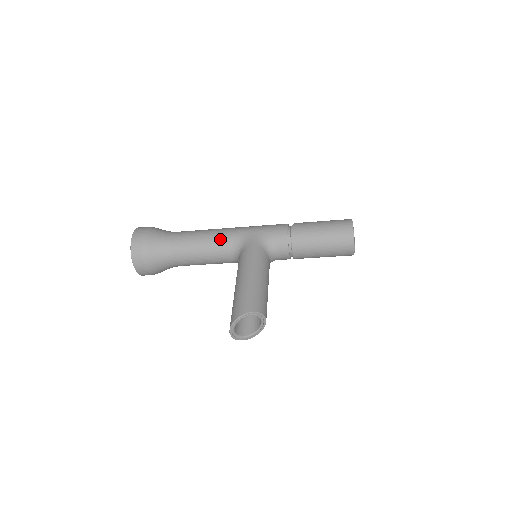
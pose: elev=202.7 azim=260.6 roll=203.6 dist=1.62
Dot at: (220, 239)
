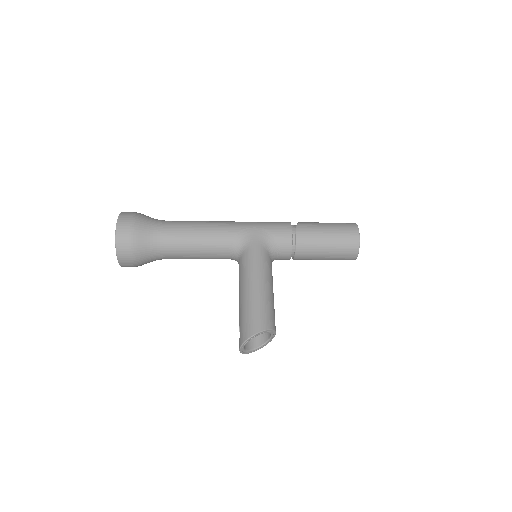
Dot at: (219, 236)
